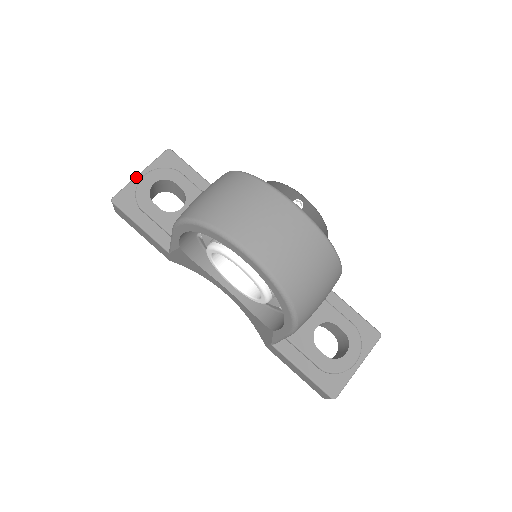
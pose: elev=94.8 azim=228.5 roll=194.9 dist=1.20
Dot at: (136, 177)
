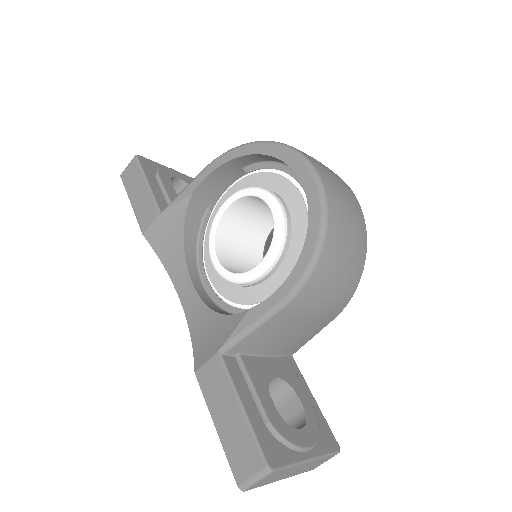
Dot at: occluded
